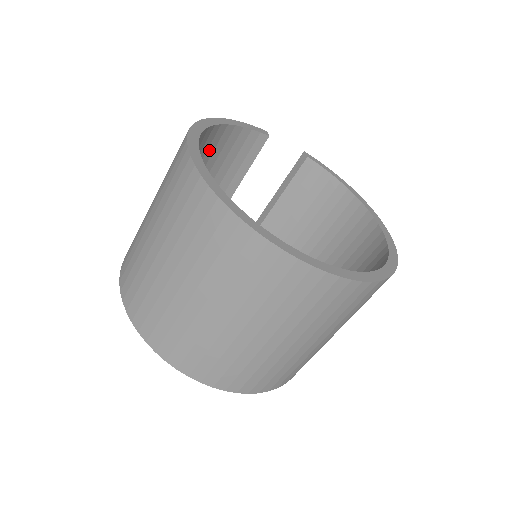
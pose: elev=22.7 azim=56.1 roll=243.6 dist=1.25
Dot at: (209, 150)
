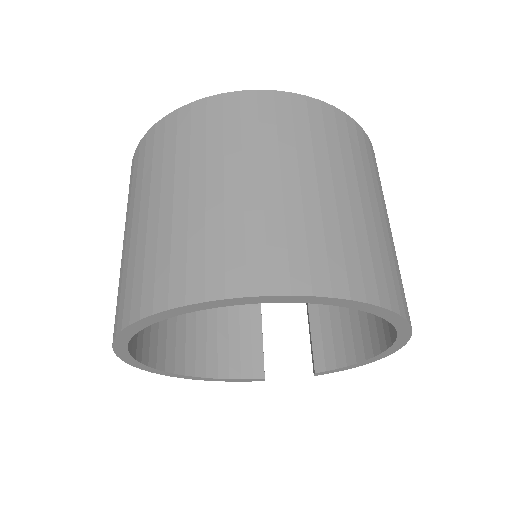
Dot at: occluded
